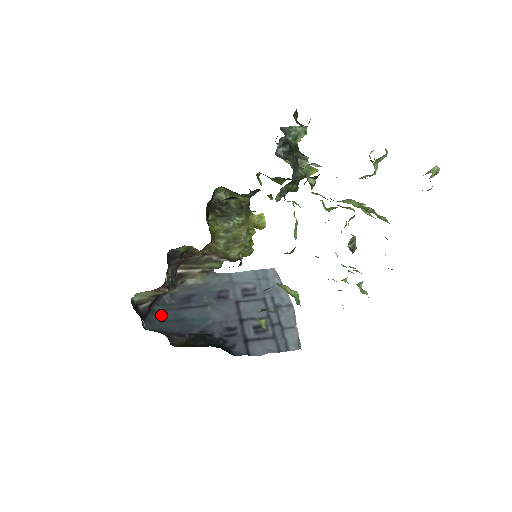
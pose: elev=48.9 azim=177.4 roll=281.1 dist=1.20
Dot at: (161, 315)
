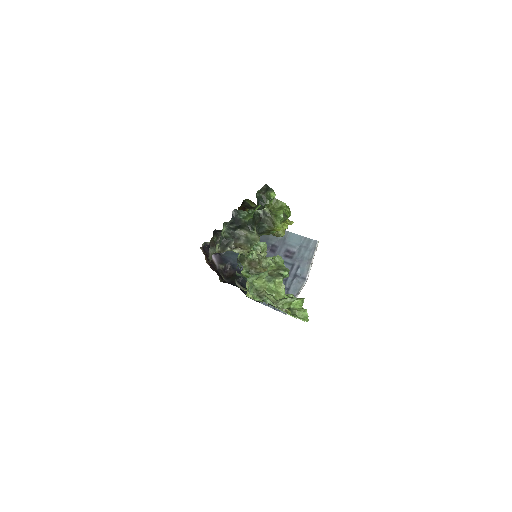
Dot at: occluded
